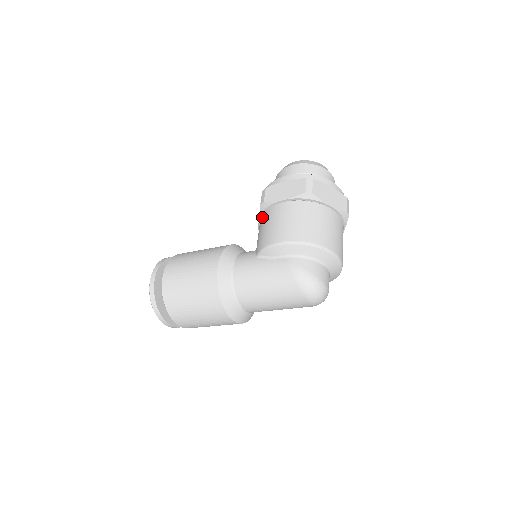
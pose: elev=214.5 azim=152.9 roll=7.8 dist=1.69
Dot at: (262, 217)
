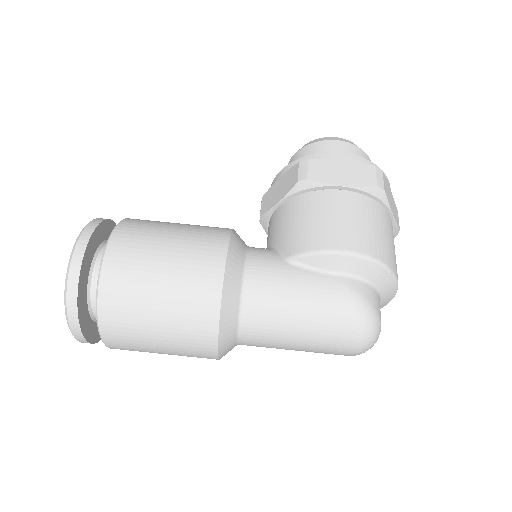
Dot at: (293, 201)
